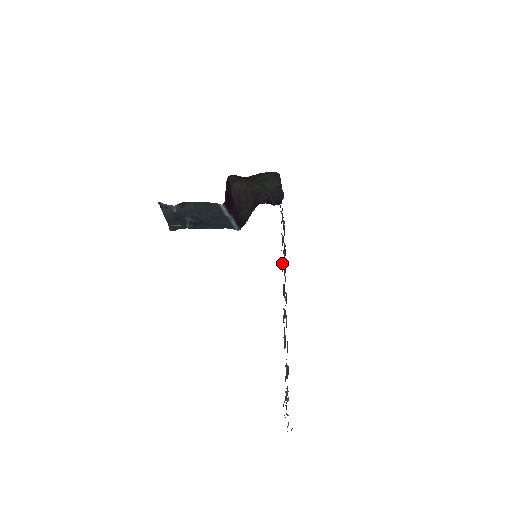
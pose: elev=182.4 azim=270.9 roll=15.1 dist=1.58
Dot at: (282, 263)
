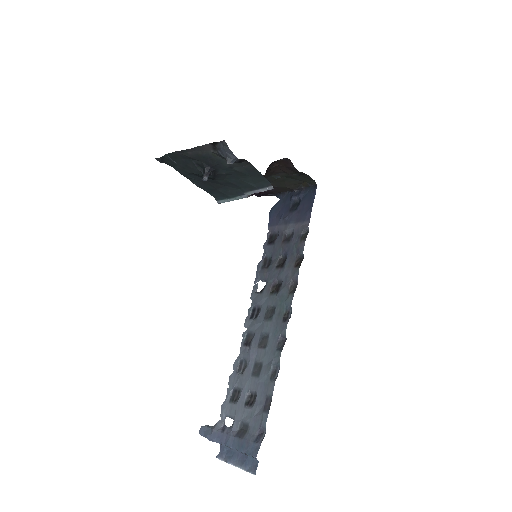
Dot at: (290, 282)
